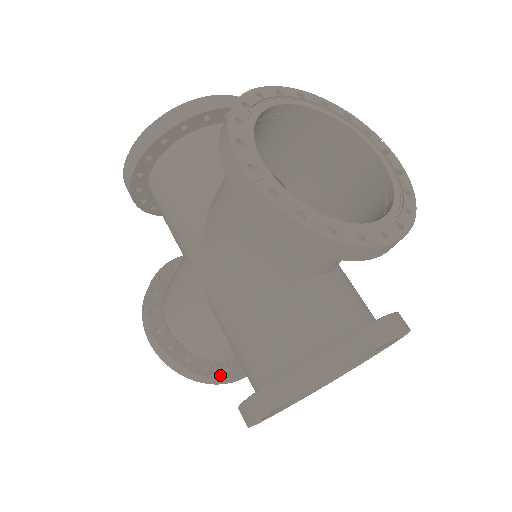
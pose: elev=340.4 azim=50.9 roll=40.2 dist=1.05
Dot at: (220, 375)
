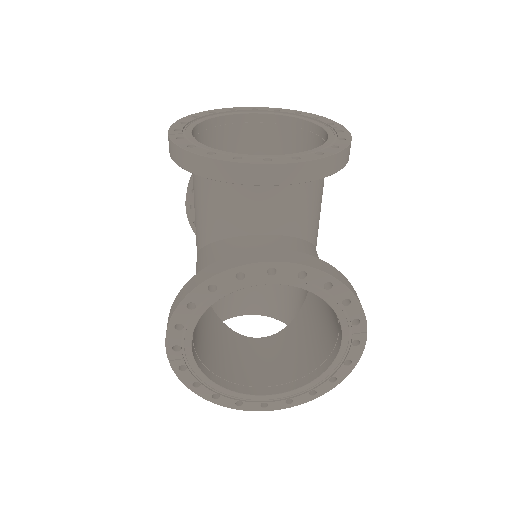
Dot at: occluded
